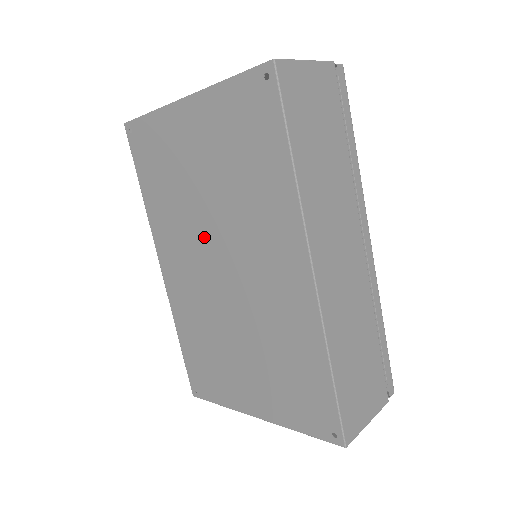
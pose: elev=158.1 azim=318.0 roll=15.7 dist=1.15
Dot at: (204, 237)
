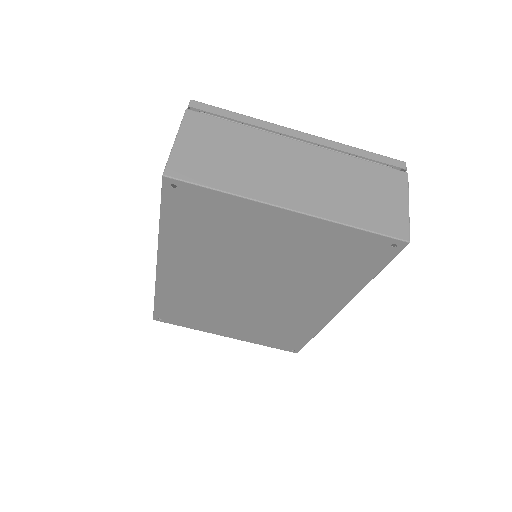
Dot at: (240, 274)
